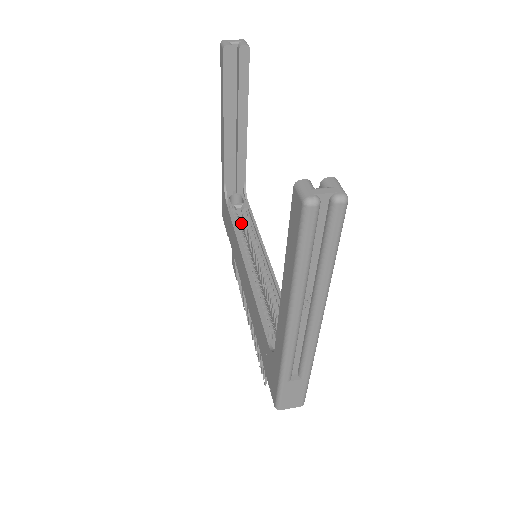
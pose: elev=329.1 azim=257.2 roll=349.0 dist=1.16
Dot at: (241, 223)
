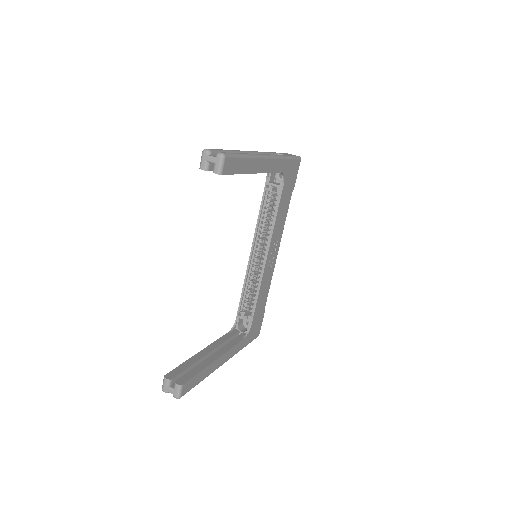
Dot at: occluded
